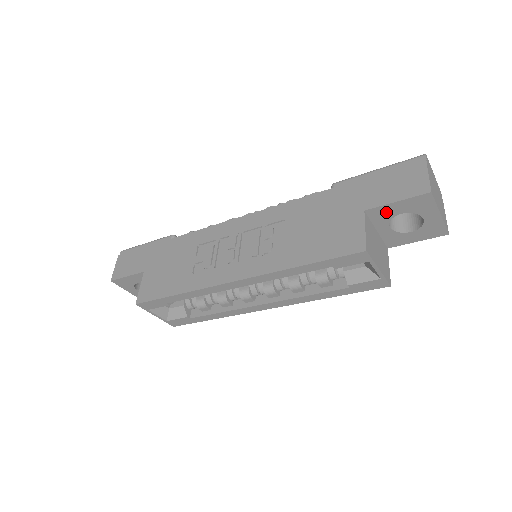
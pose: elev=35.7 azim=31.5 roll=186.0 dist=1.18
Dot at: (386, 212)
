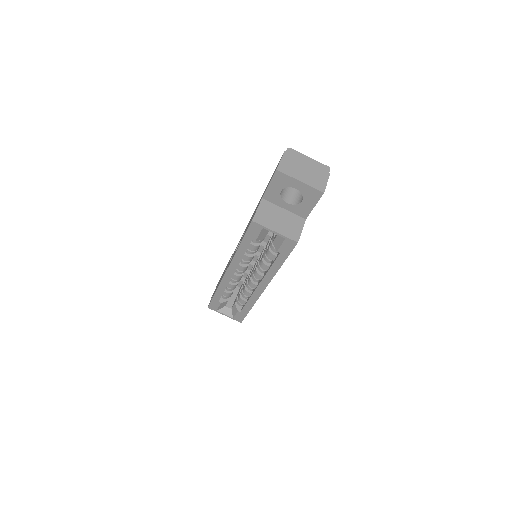
Dot at: (273, 194)
